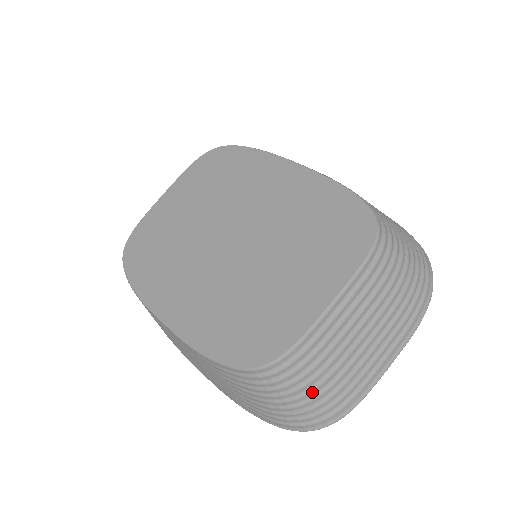
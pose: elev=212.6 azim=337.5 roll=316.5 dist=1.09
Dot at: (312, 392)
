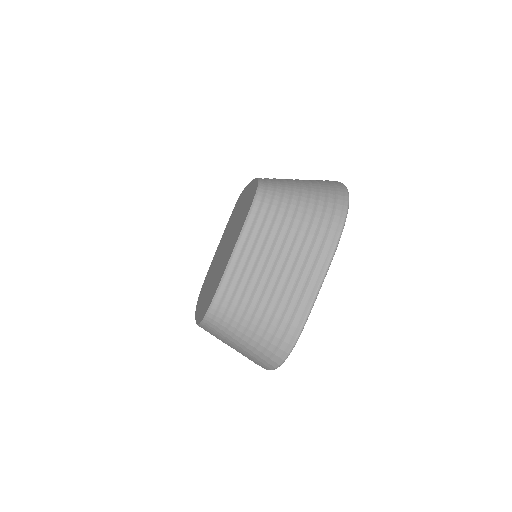
Dot at: (252, 326)
